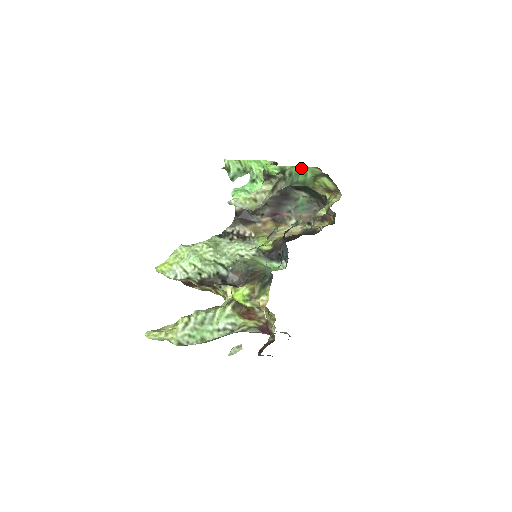
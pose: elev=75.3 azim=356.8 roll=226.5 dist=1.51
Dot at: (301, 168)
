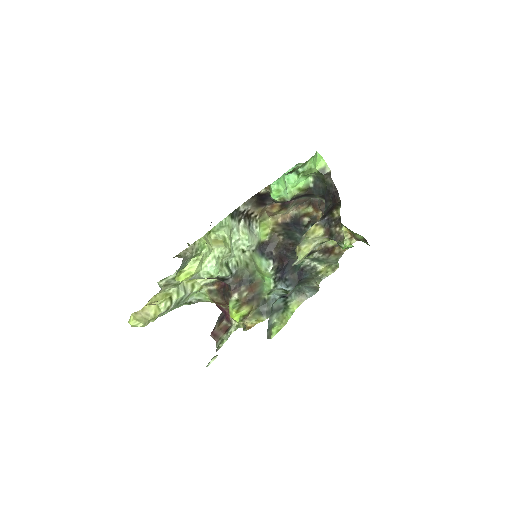
Dot at: occluded
